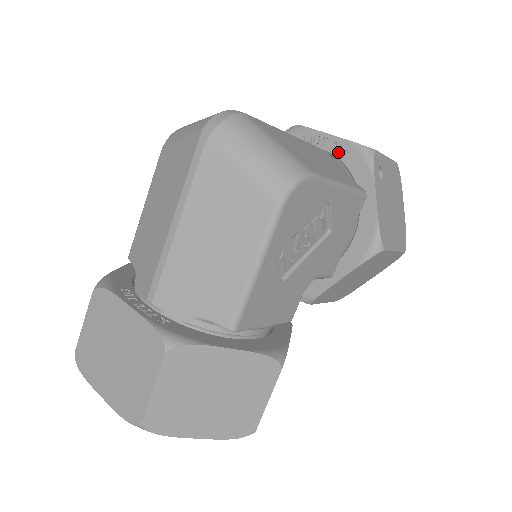
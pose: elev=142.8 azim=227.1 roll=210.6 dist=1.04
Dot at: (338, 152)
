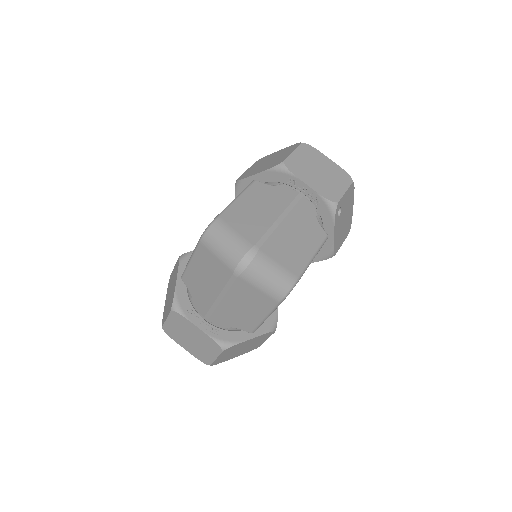
Dot at: (313, 198)
